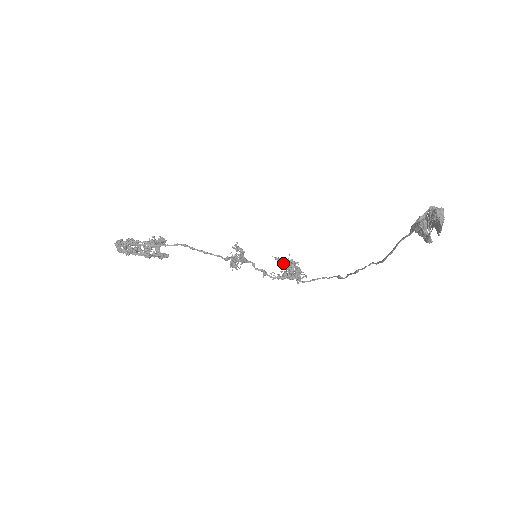
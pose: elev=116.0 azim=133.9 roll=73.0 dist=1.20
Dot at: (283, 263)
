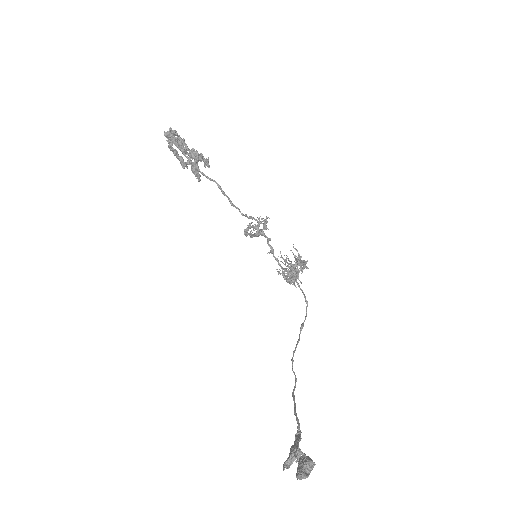
Dot at: (287, 265)
